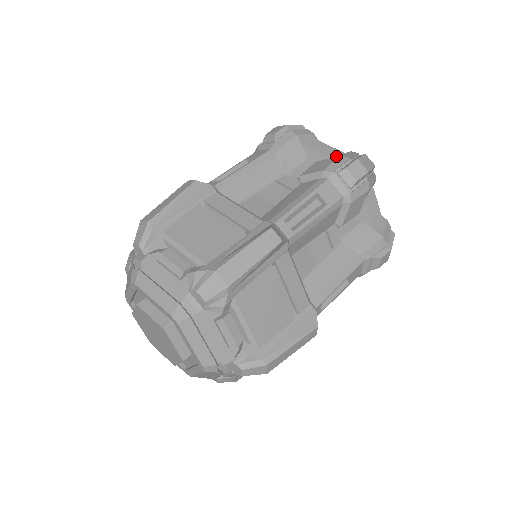
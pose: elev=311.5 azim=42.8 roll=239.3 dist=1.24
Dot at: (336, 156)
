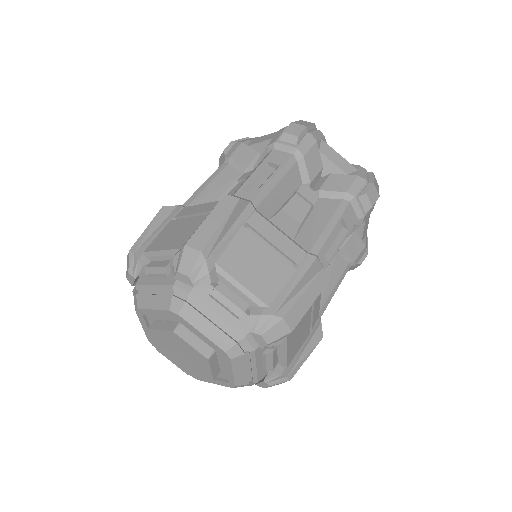
Dot at: (276, 133)
